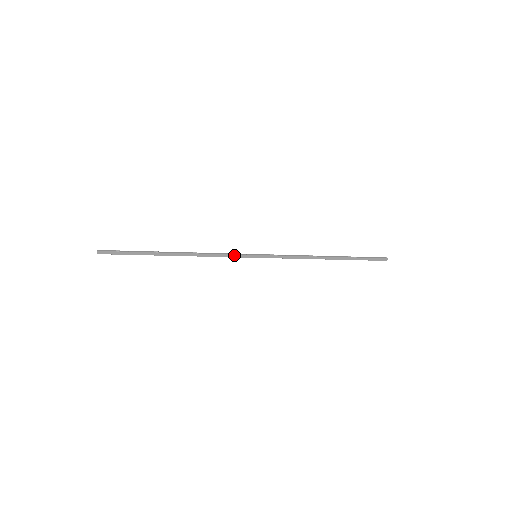
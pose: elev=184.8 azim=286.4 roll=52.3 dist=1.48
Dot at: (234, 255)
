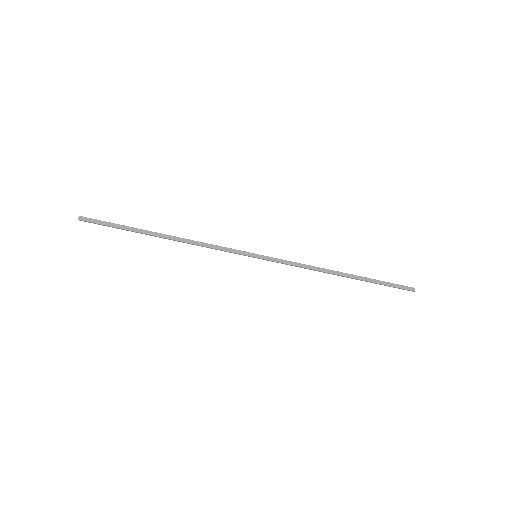
Dot at: (230, 249)
